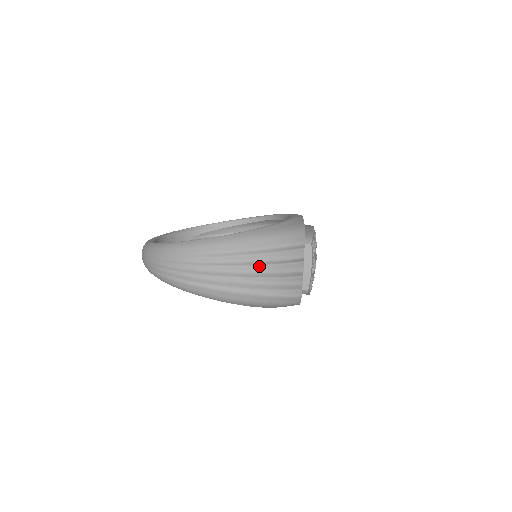
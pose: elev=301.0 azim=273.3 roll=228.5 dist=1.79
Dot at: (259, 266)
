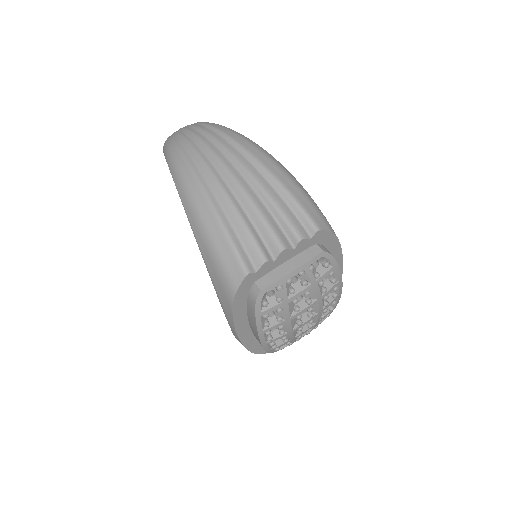
Dot at: (250, 187)
